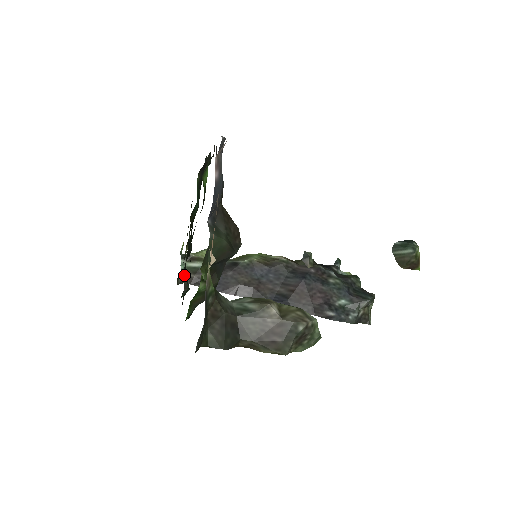
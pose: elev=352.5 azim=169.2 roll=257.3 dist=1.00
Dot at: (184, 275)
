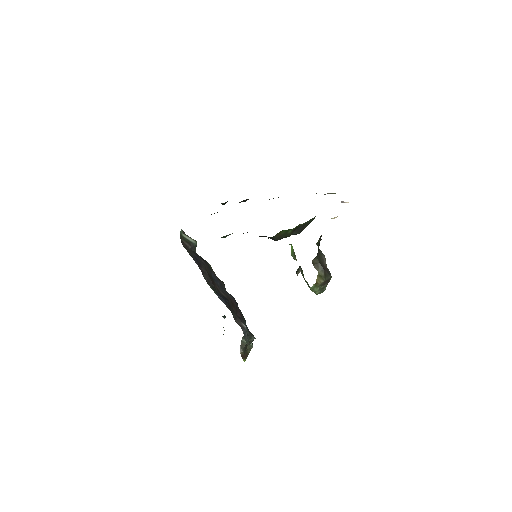
Dot at: occluded
